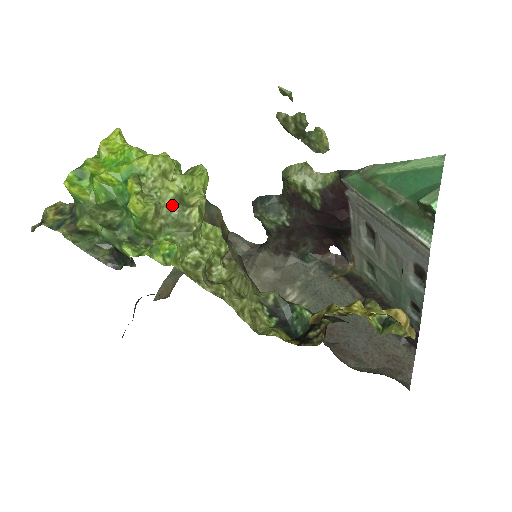
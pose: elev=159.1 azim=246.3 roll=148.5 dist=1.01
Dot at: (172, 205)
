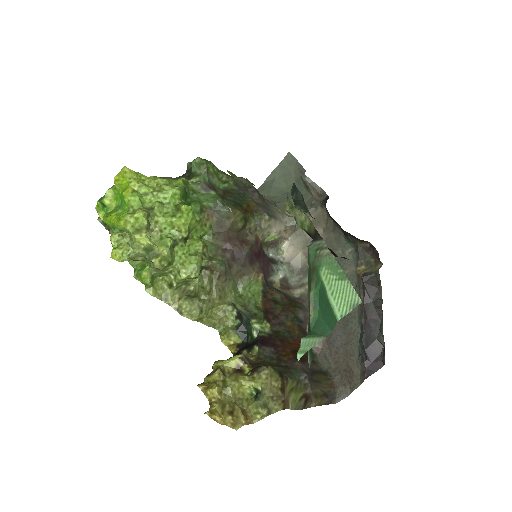
Dot at: (144, 253)
